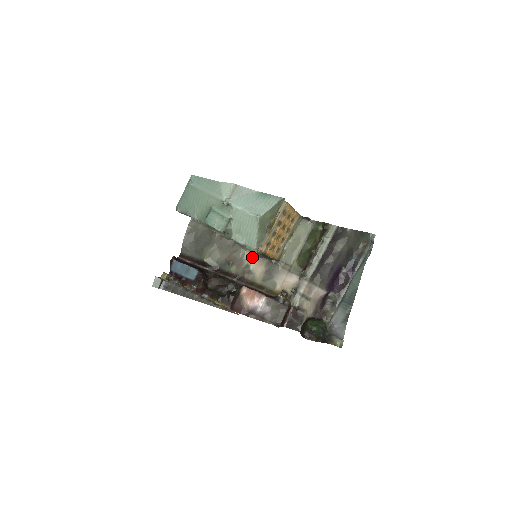
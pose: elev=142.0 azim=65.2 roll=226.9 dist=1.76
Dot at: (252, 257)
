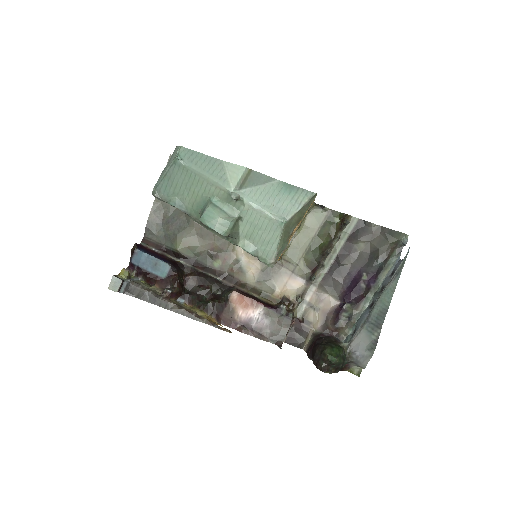
Dot at: occluded
